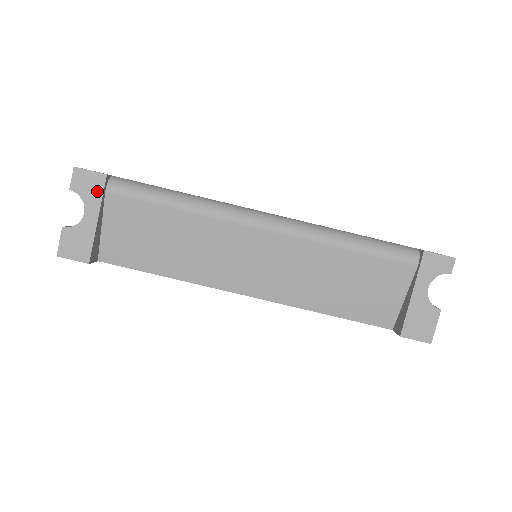
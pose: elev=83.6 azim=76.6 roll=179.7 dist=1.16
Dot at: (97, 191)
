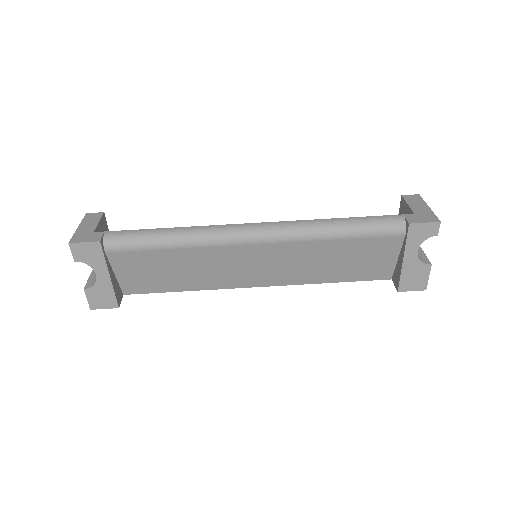
Dot at: (98, 256)
